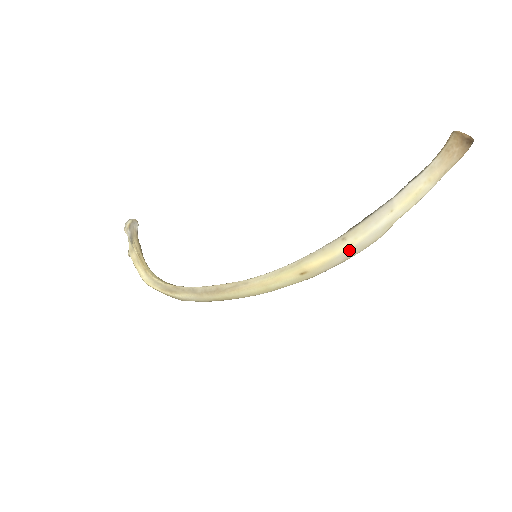
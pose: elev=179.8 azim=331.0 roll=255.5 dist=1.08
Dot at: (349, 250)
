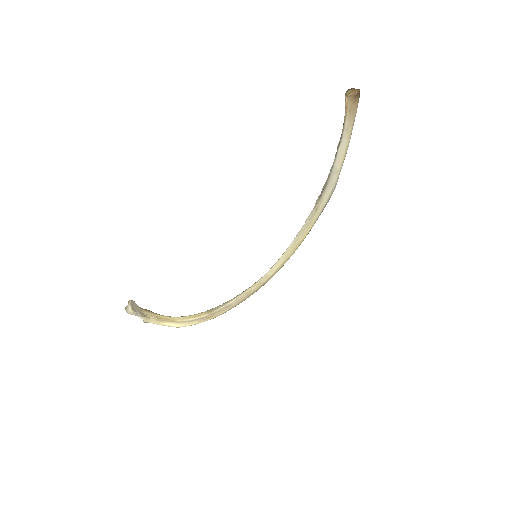
Dot at: occluded
